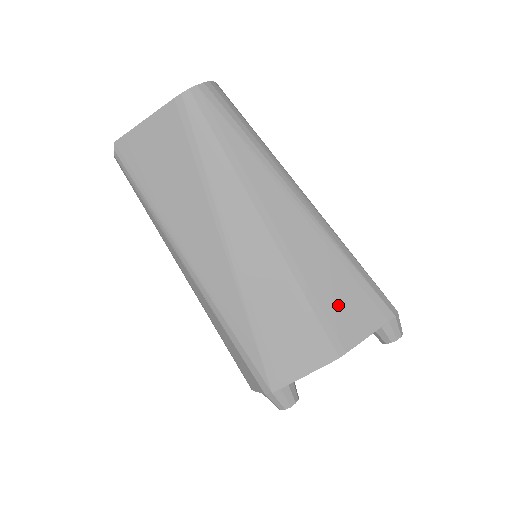
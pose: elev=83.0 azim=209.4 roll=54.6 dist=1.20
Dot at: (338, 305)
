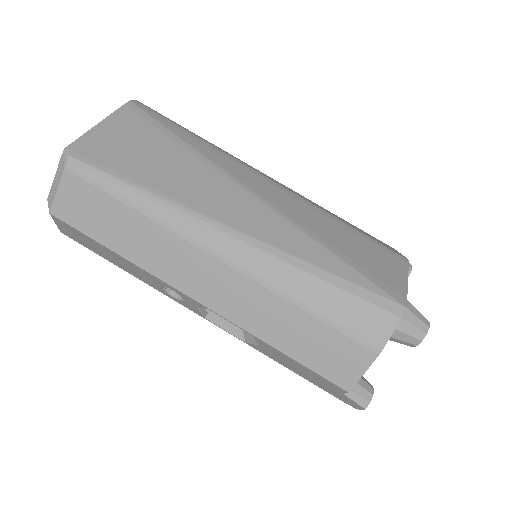
Dot at: occluded
